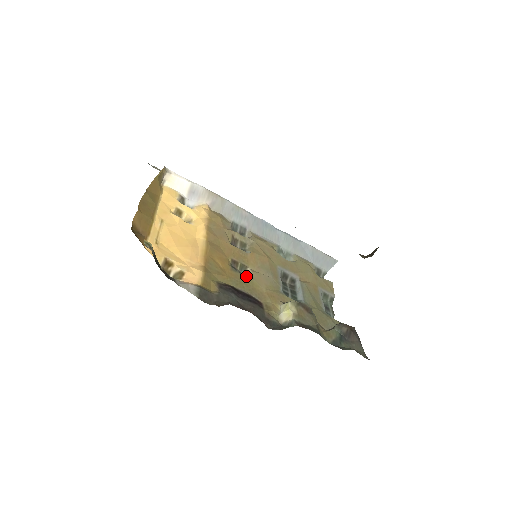
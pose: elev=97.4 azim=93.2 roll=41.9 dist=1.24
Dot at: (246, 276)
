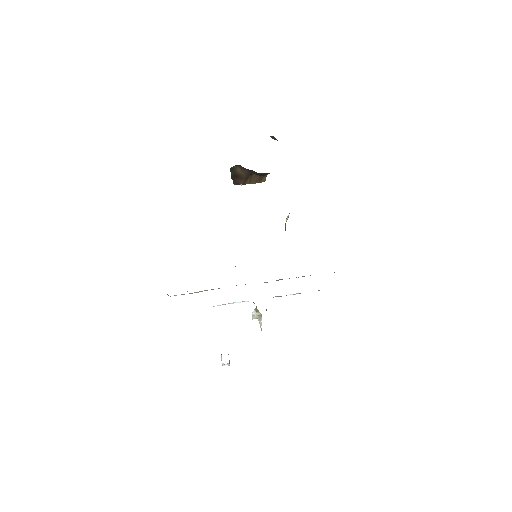
Dot at: occluded
